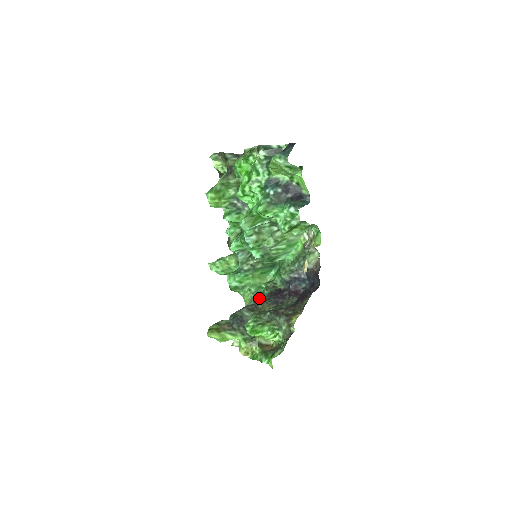
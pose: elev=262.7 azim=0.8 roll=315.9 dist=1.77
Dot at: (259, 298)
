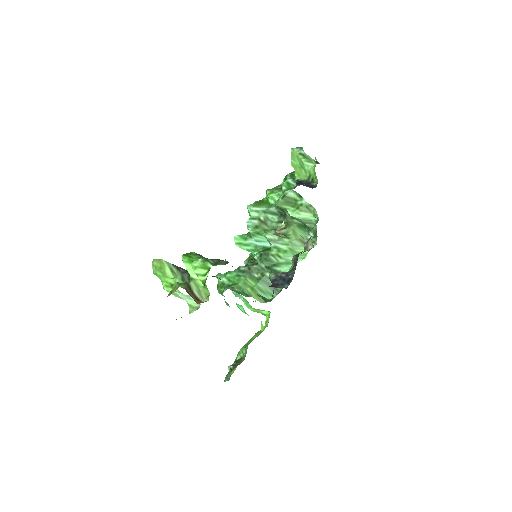
Dot at: occluded
